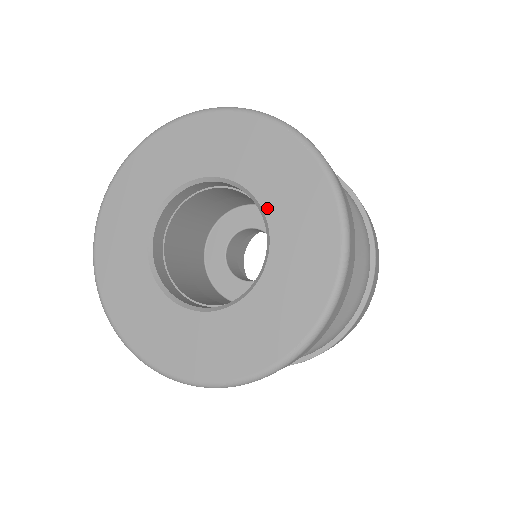
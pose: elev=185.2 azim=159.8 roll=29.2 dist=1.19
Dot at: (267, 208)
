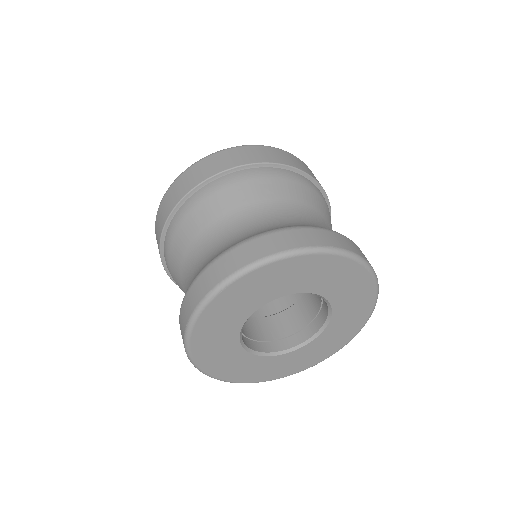
Dot at: (334, 303)
